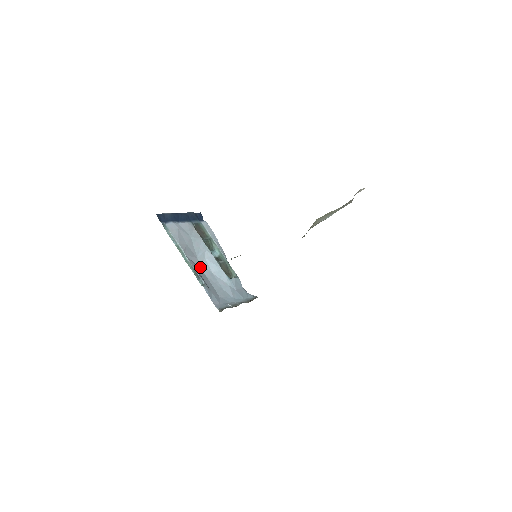
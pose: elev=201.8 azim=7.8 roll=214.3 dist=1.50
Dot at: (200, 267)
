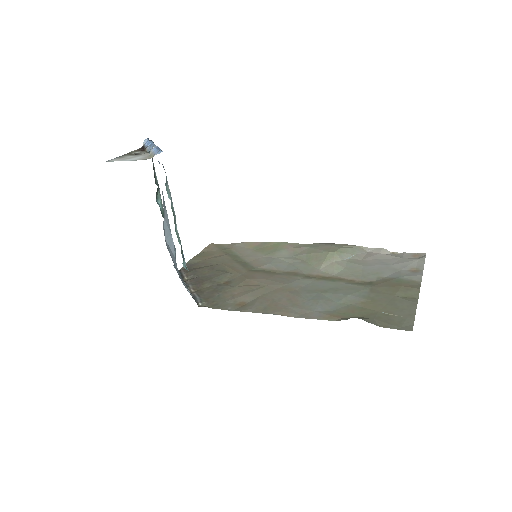
Dot at: occluded
